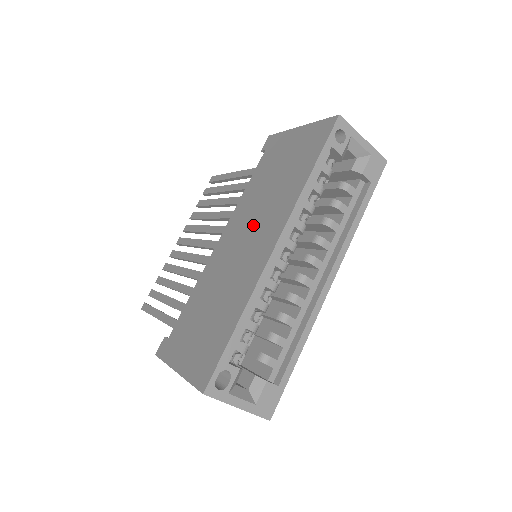
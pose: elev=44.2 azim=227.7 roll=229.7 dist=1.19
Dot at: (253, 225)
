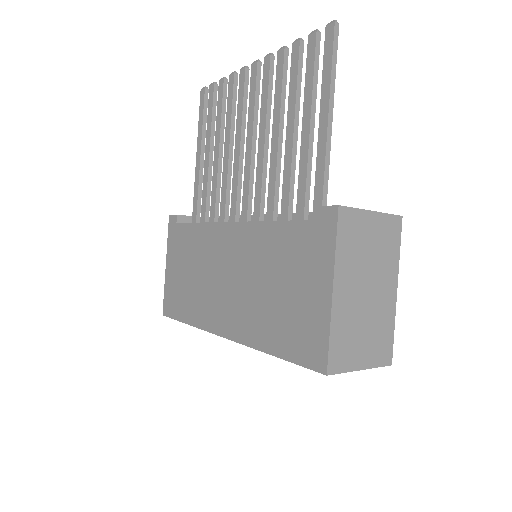
Dot at: (238, 283)
